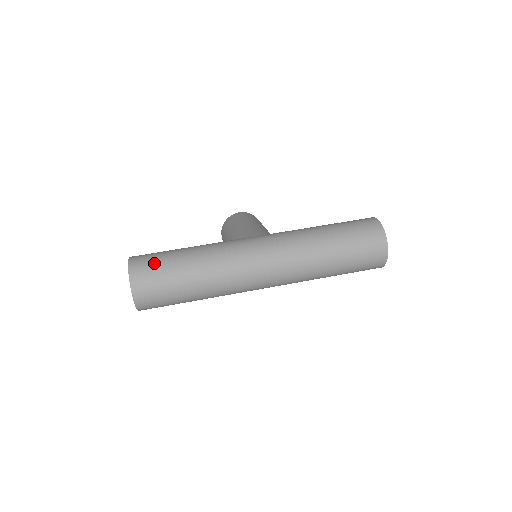
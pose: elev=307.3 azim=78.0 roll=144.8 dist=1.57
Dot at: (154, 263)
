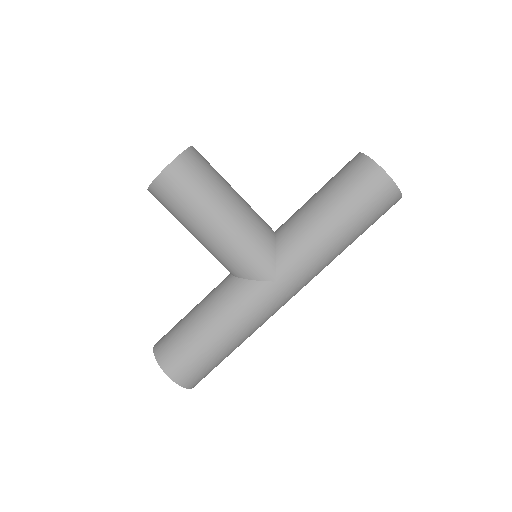
Dot at: (203, 370)
